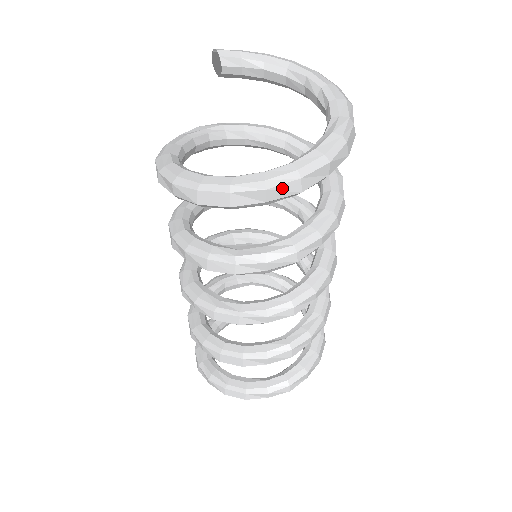
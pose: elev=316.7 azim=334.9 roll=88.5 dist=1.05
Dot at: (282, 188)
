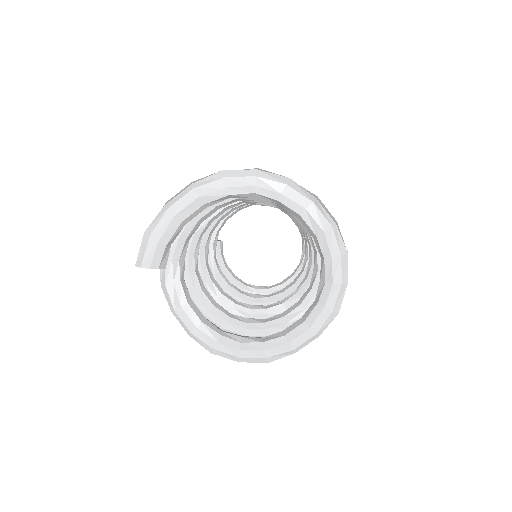
Dot at: (342, 300)
